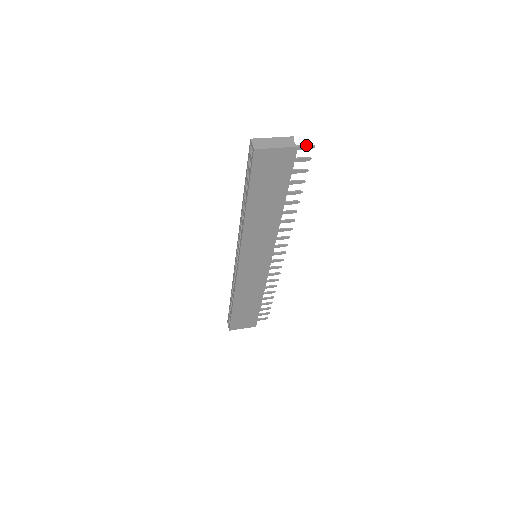
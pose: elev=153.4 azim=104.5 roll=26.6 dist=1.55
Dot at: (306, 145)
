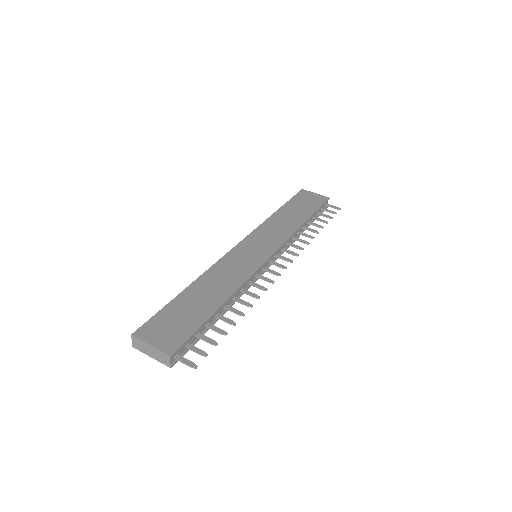
Dot at: (186, 364)
